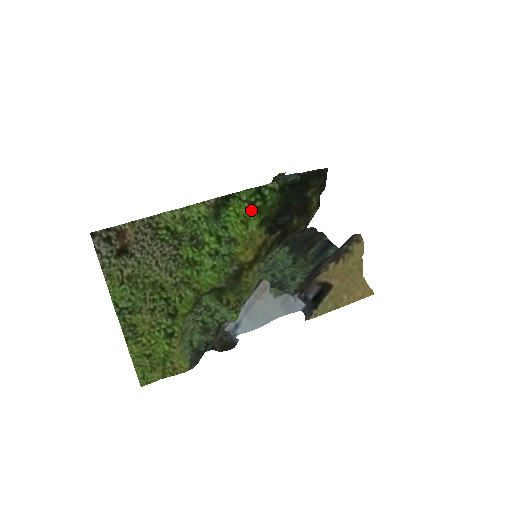
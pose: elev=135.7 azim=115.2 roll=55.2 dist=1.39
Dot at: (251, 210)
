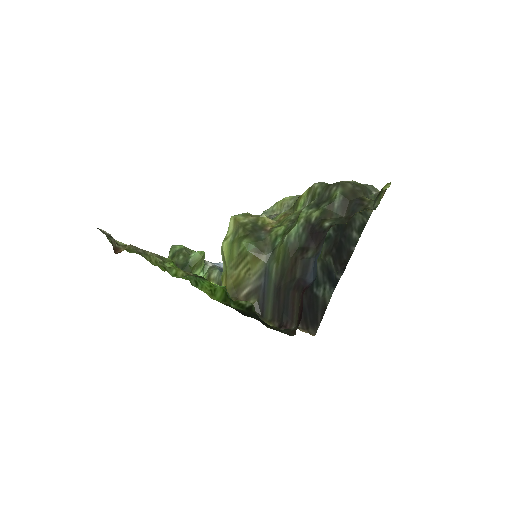
Dot at: (224, 290)
